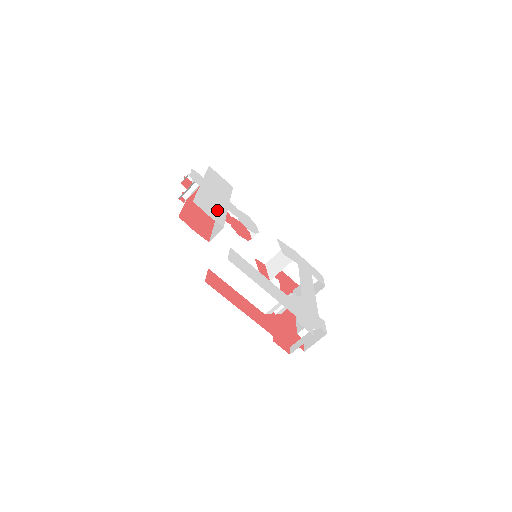
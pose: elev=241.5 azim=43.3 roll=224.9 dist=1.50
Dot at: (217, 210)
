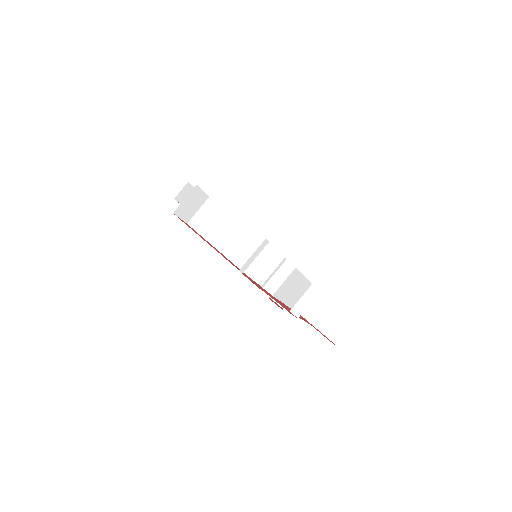
Dot at: occluded
